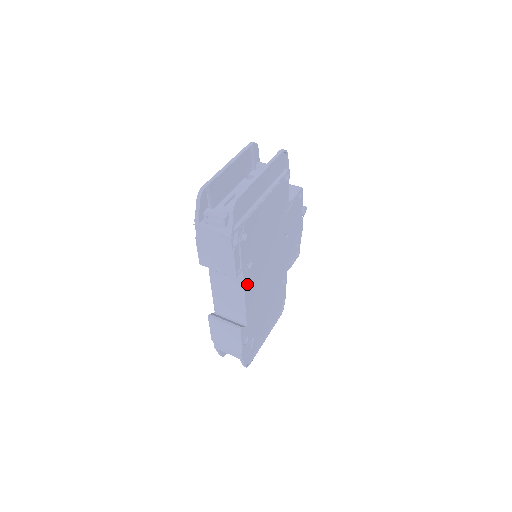
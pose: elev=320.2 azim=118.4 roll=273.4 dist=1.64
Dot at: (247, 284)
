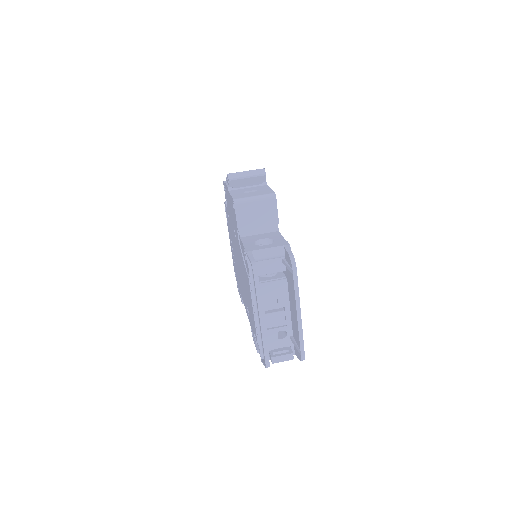
Dot at: occluded
